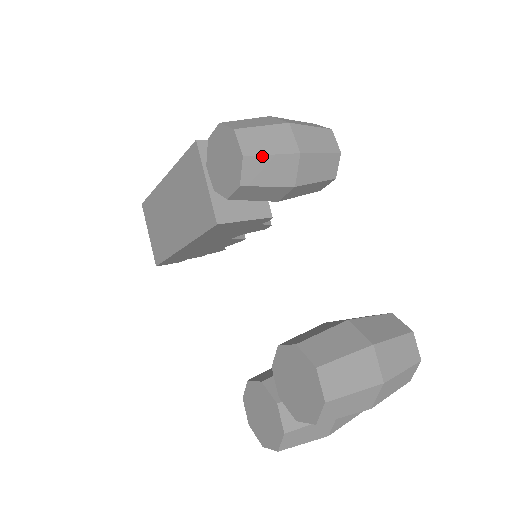
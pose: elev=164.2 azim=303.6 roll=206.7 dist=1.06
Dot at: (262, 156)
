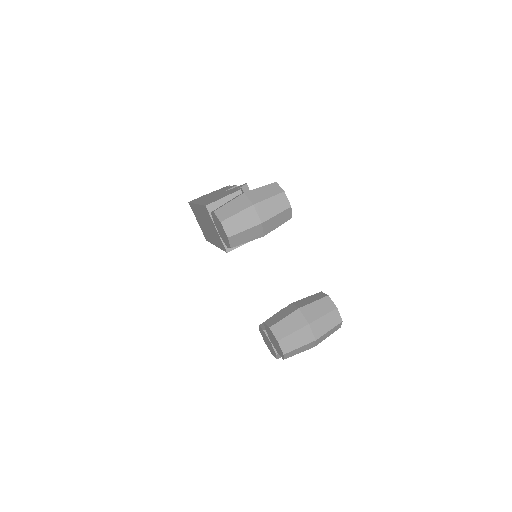
Dot at: (239, 233)
